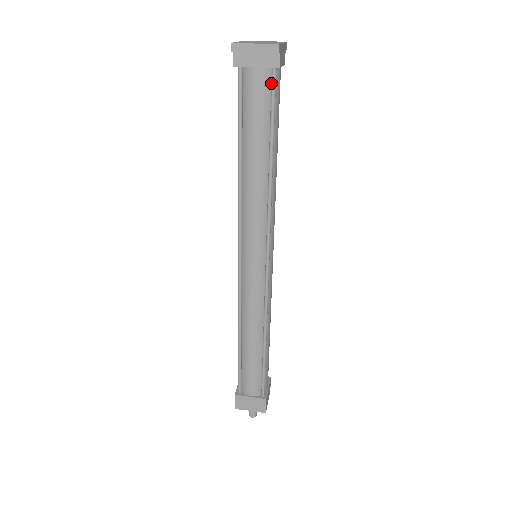
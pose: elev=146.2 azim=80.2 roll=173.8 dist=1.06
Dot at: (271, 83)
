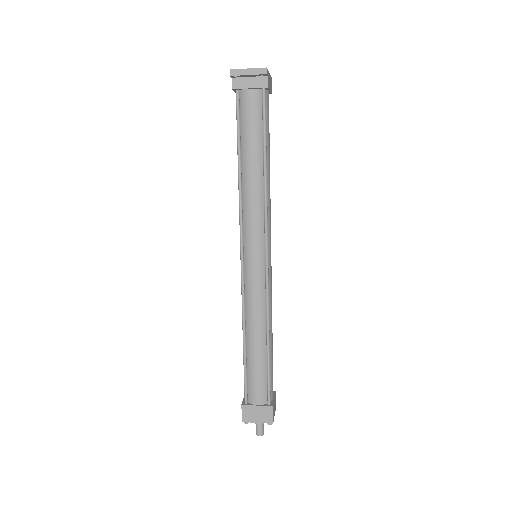
Dot at: (262, 100)
